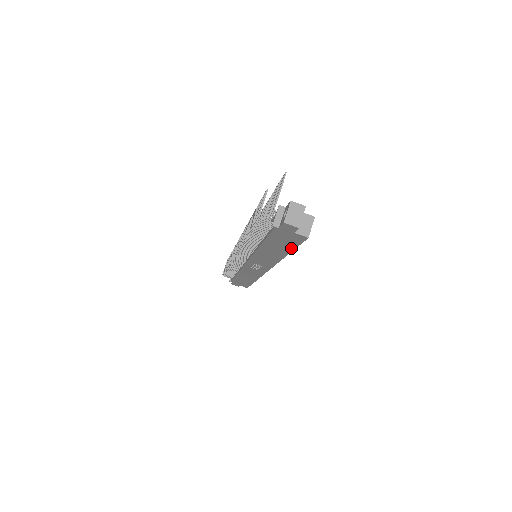
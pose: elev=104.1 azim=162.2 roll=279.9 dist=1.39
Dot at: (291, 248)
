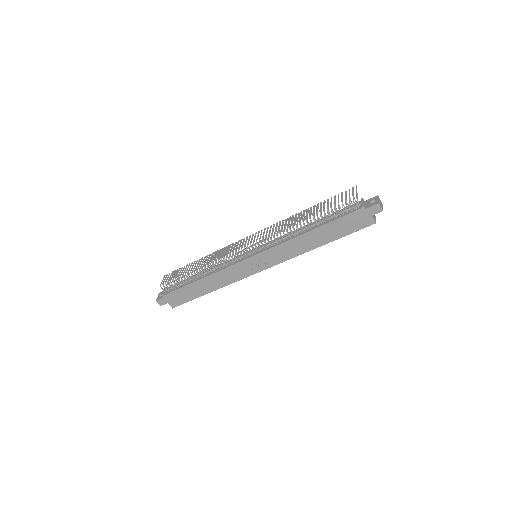
Dot at: (341, 235)
